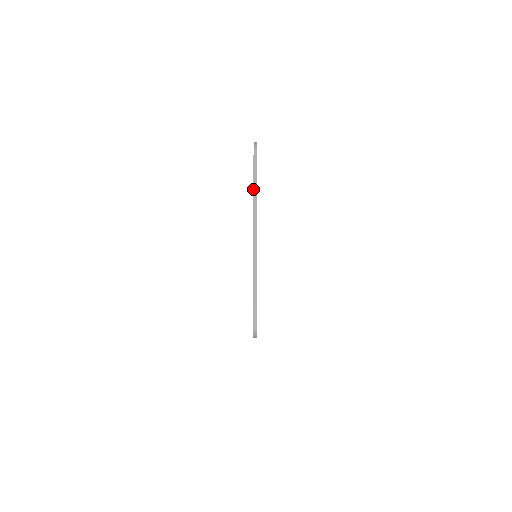
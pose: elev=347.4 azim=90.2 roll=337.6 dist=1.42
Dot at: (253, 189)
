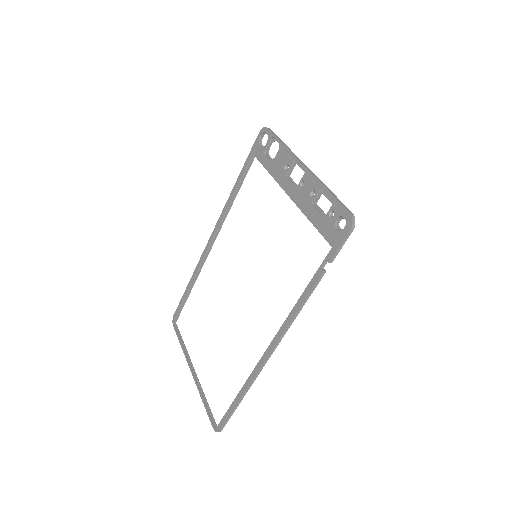
Dot at: (283, 144)
